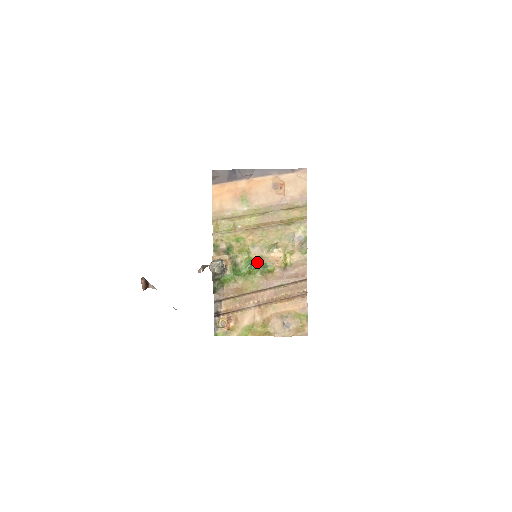
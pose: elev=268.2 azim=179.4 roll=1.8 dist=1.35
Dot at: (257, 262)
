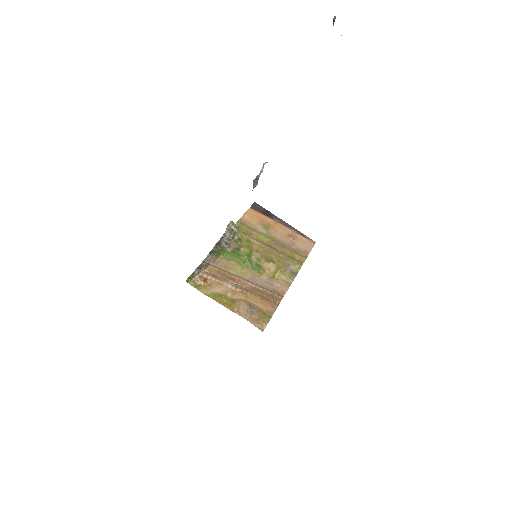
Dot at: (254, 260)
